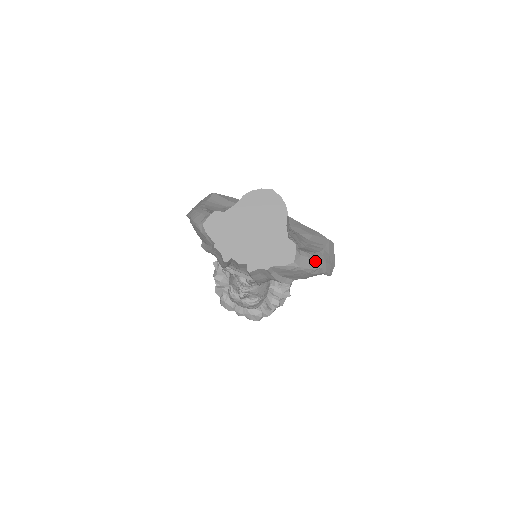
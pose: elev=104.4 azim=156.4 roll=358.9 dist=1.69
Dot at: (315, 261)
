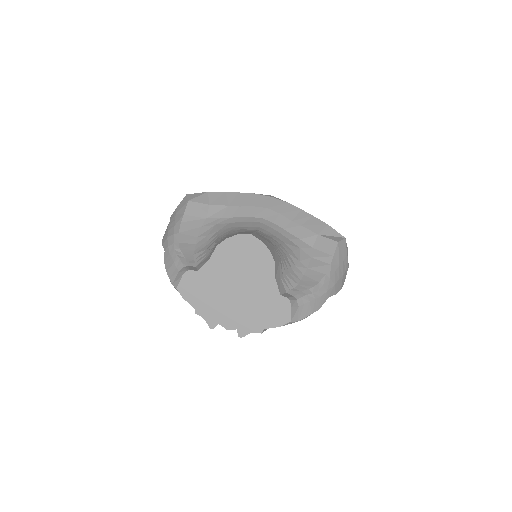
Dot at: (319, 298)
